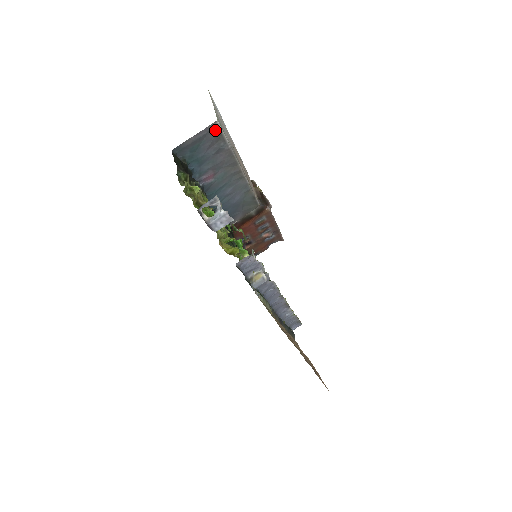
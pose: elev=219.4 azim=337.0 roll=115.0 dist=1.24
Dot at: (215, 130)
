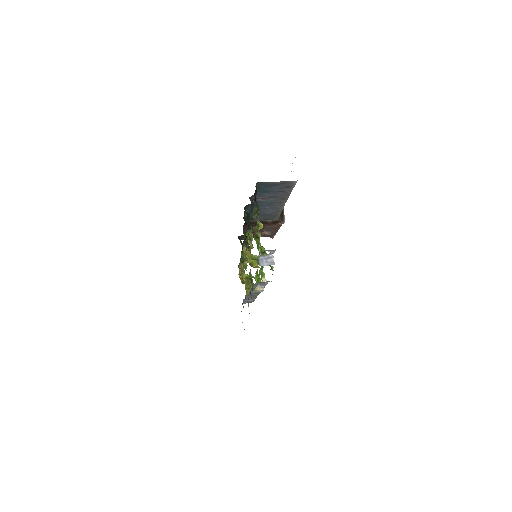
Dot at: (291, 183)
